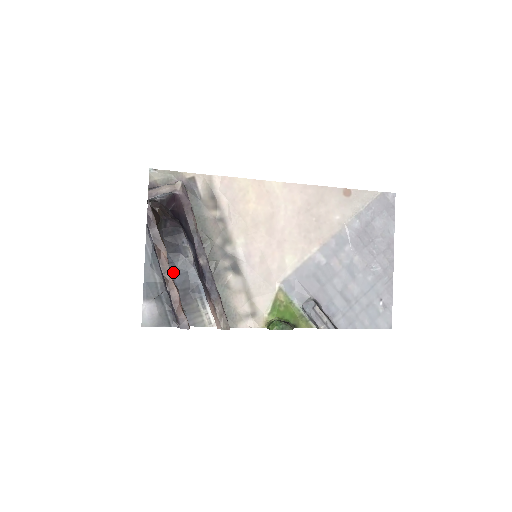
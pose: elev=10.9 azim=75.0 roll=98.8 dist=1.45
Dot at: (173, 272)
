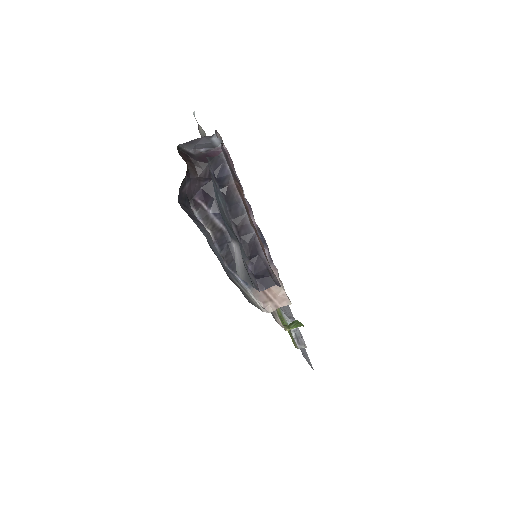
Dot at: occluded
